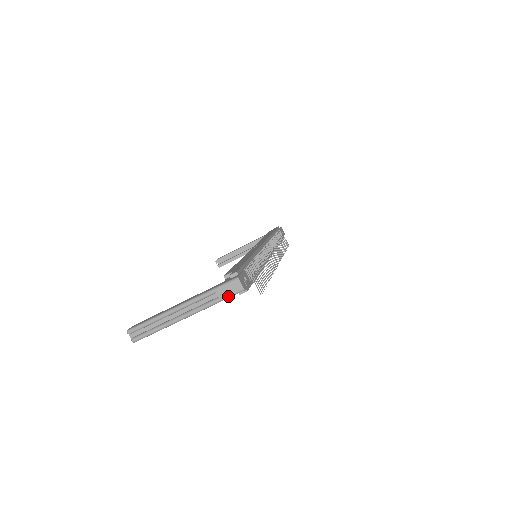
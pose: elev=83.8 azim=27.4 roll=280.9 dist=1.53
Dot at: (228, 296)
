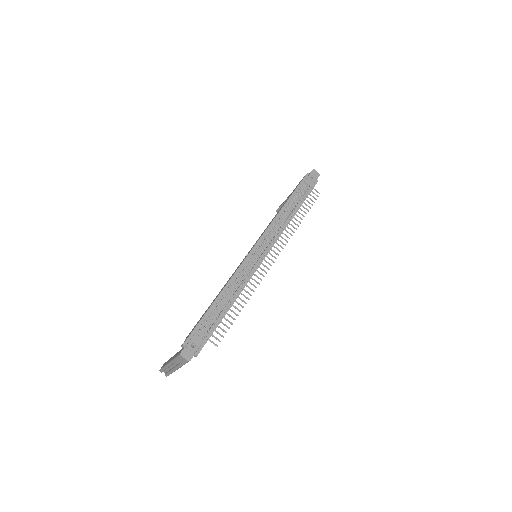
Dot at: (184, 363)
